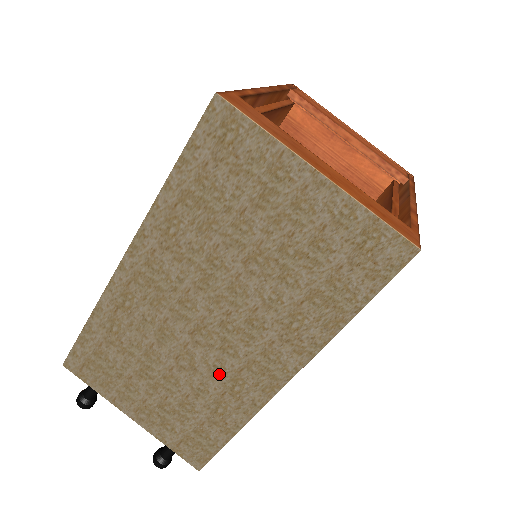
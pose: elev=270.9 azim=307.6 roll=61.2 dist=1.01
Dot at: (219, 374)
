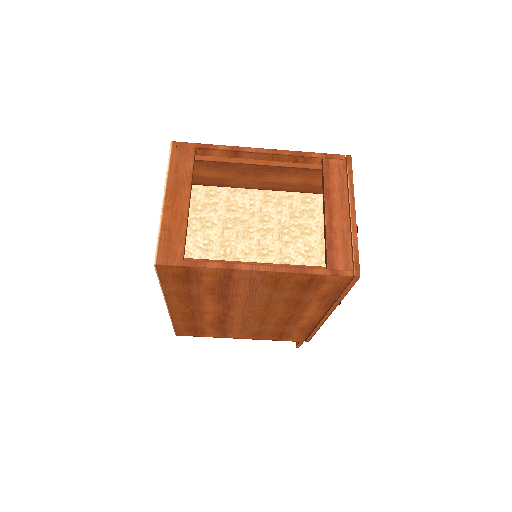
Dot at: occluded
